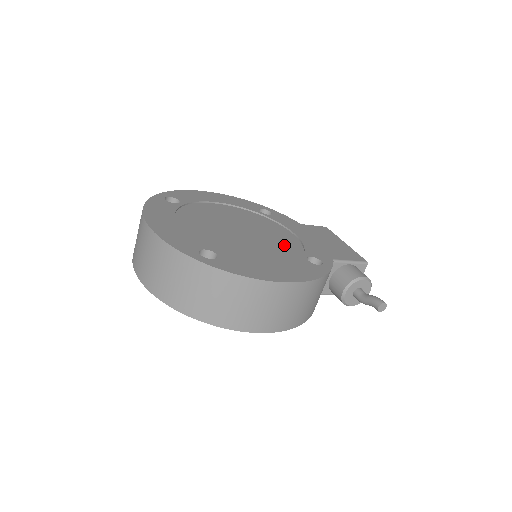
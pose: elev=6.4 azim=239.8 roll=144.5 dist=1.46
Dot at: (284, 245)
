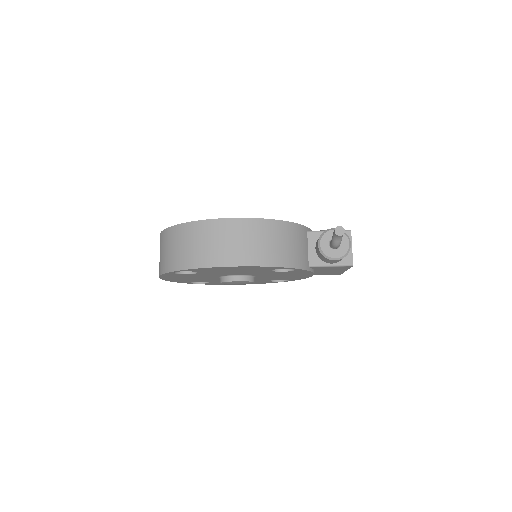
Dot at: occluded
